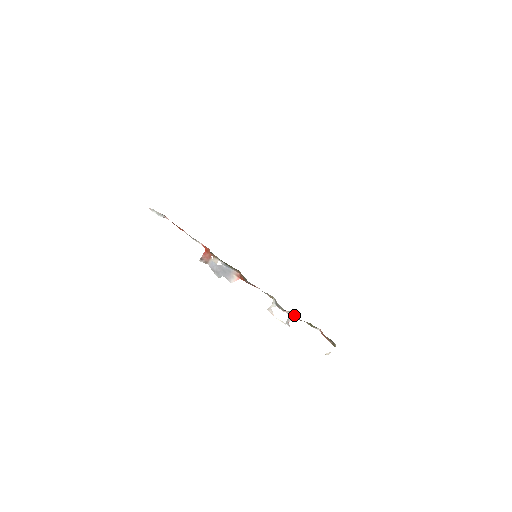
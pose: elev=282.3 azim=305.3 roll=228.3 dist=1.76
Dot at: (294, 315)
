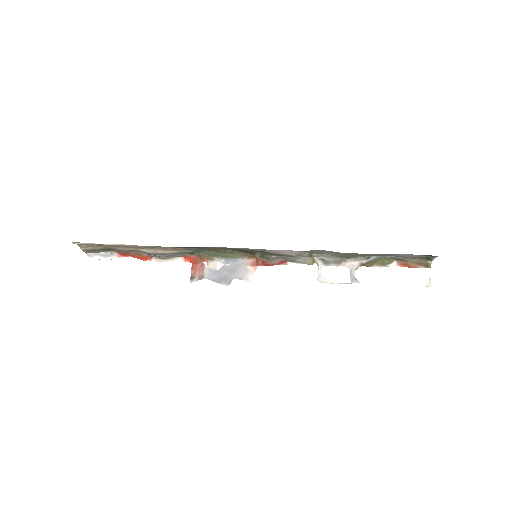
Dot at: (355, 260)
